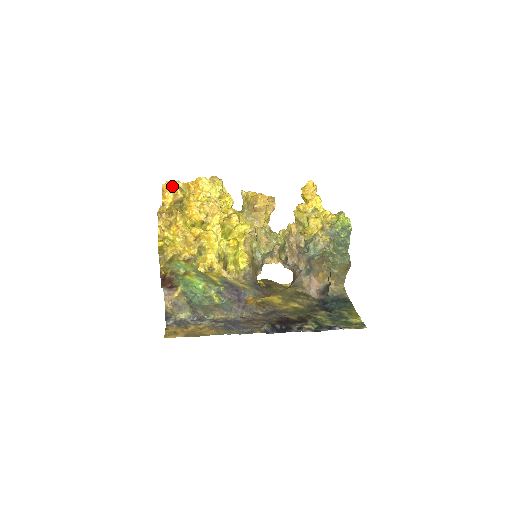
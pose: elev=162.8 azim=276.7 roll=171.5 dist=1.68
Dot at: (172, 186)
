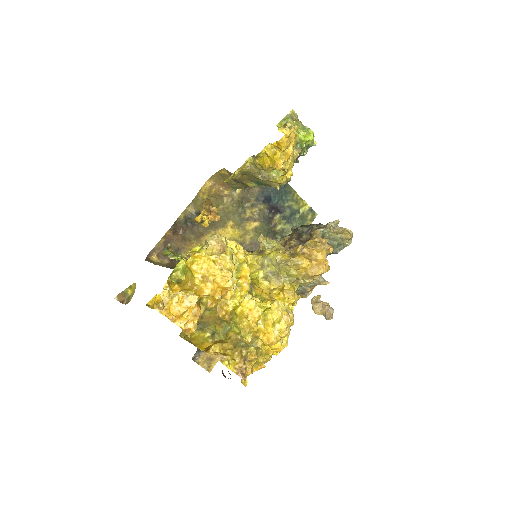
Dot at: (194, 317)
